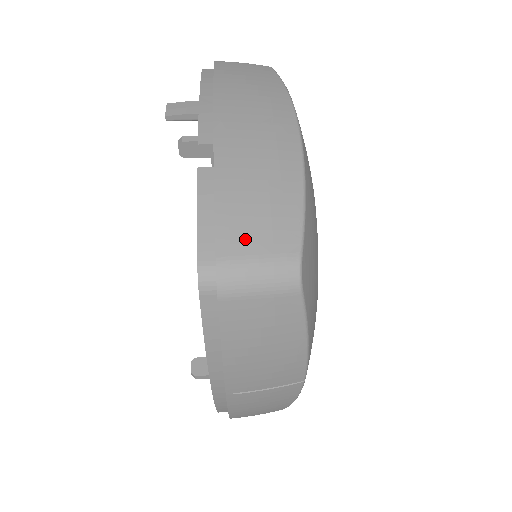
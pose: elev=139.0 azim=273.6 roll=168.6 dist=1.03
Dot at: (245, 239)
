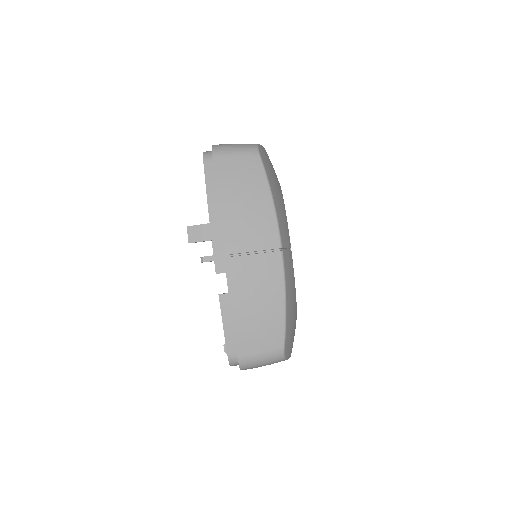
Dot at: (252, 345)
